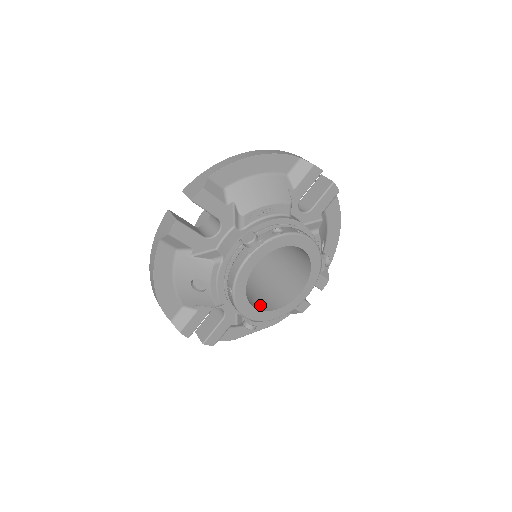
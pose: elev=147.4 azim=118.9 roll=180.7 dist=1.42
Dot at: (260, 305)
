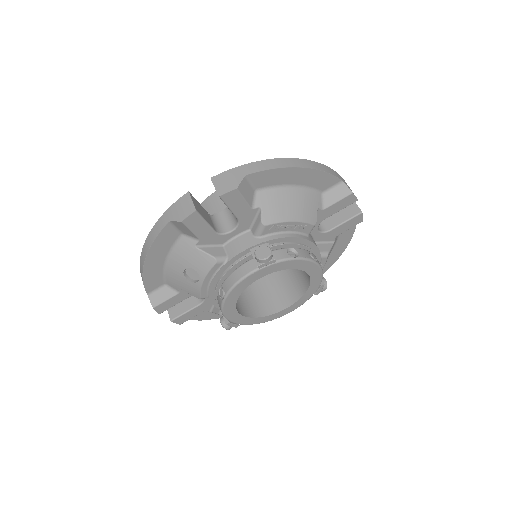
Dot at: (243, 308)
